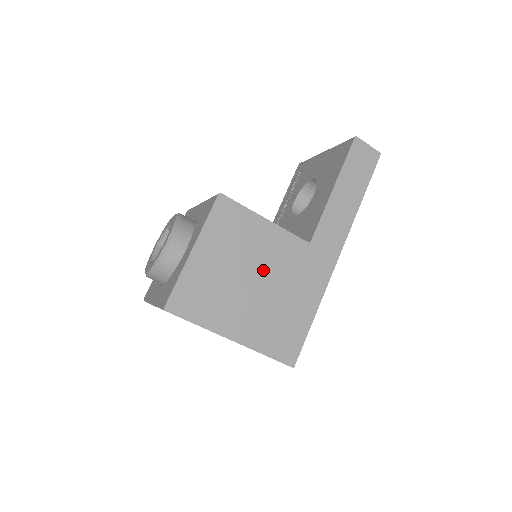
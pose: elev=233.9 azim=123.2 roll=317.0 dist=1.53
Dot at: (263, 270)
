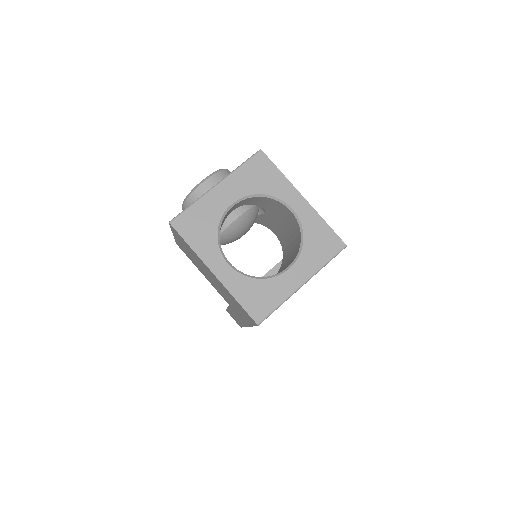
Dot at: occluded
